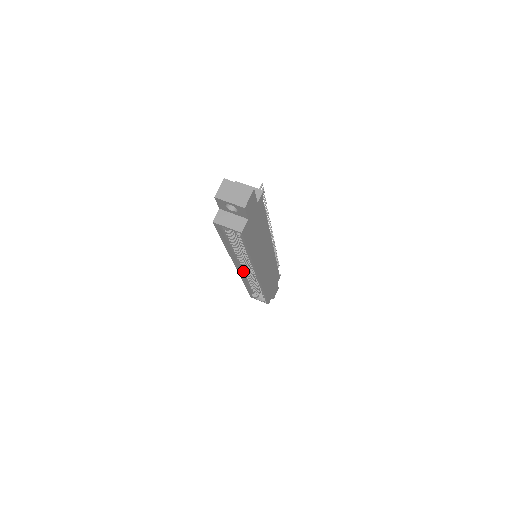
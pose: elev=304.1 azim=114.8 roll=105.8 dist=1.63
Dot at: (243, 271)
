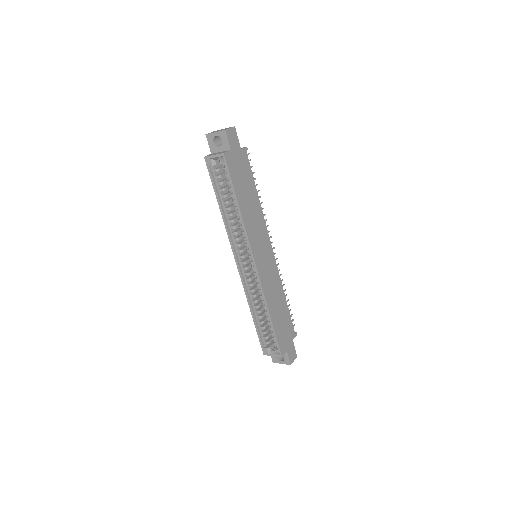
Dot at: (244, 273)
